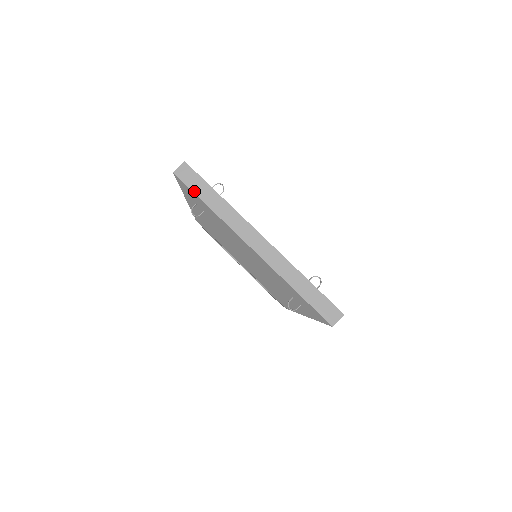
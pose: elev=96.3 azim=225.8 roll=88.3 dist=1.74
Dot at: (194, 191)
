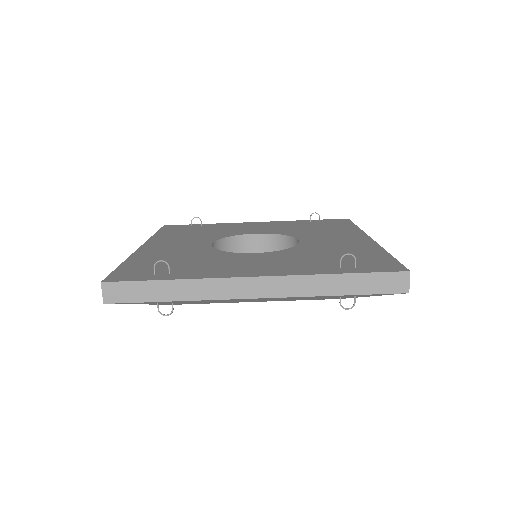
Dot at: (142, 301)
